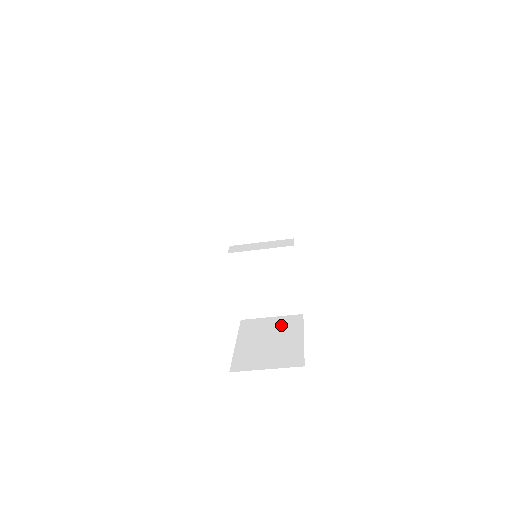
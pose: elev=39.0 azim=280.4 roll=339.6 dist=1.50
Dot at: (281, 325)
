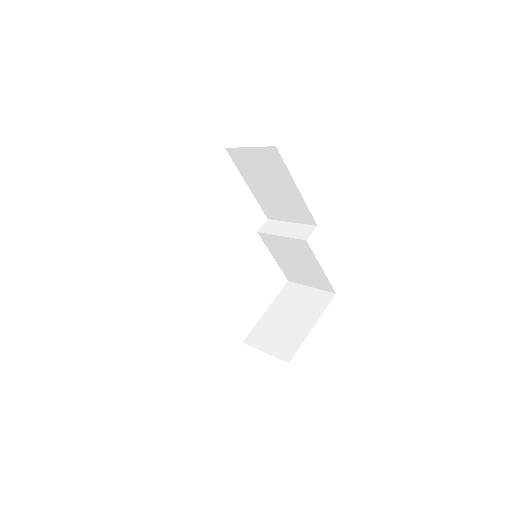
Dot at: (309, 302)
